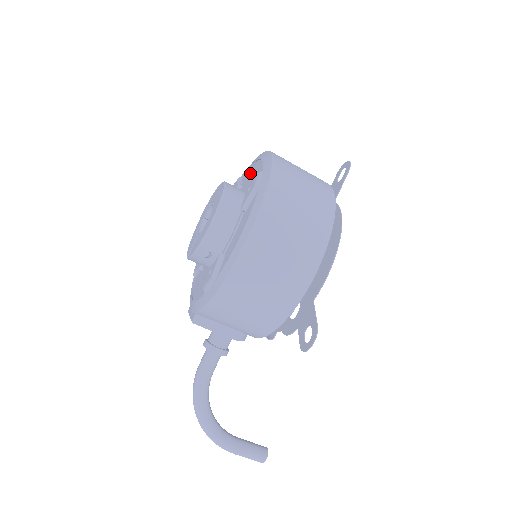
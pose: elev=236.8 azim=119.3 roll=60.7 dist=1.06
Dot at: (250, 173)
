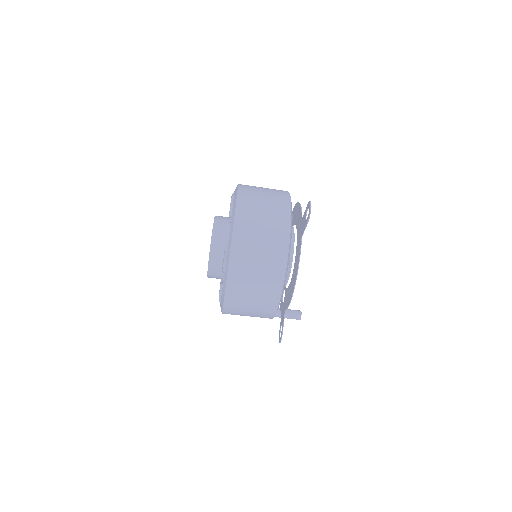
Dot at: occluded
